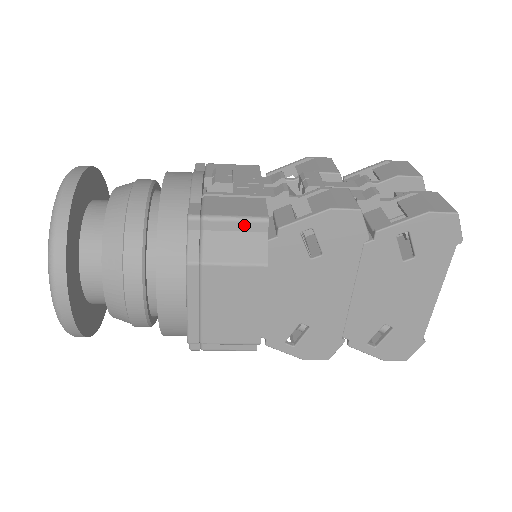
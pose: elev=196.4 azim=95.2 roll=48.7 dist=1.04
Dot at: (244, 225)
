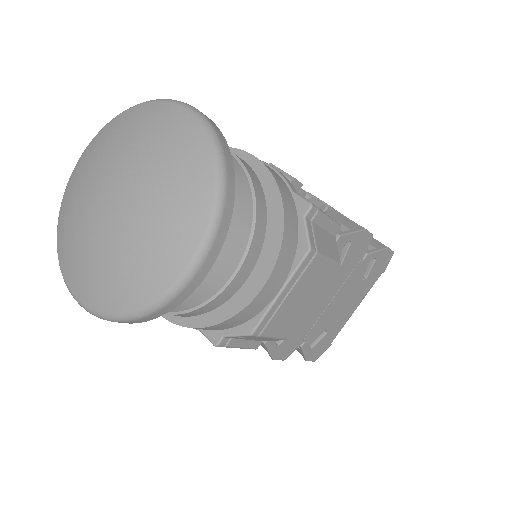
Dot at: (331, 226)
